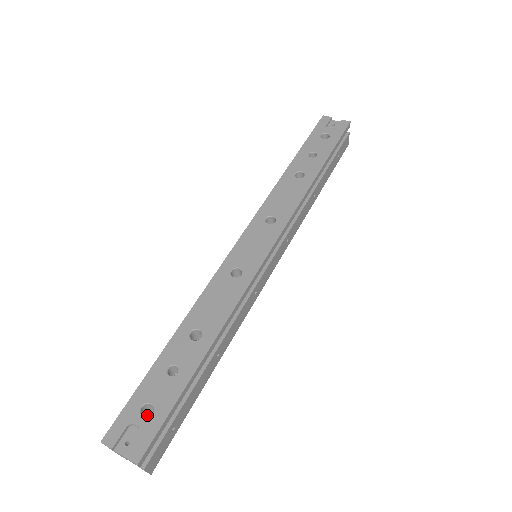
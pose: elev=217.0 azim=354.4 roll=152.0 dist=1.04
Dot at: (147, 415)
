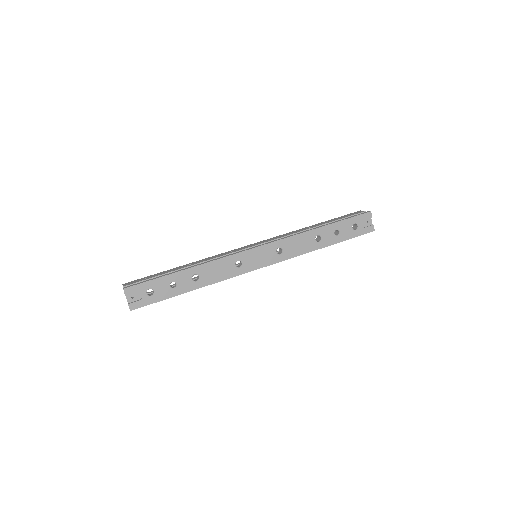
Dot at: occluded
